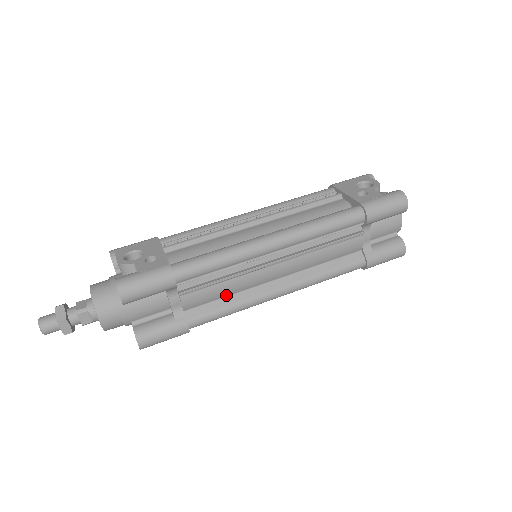
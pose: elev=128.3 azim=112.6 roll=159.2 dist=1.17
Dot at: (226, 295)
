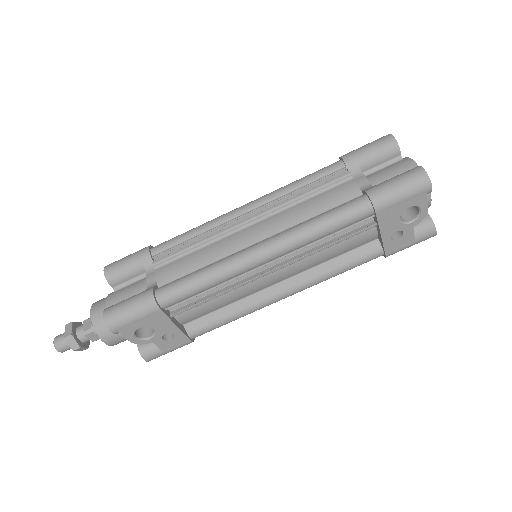
Dot at: occluded
